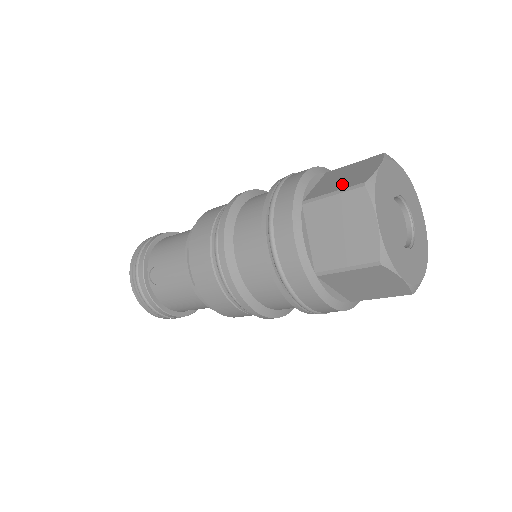
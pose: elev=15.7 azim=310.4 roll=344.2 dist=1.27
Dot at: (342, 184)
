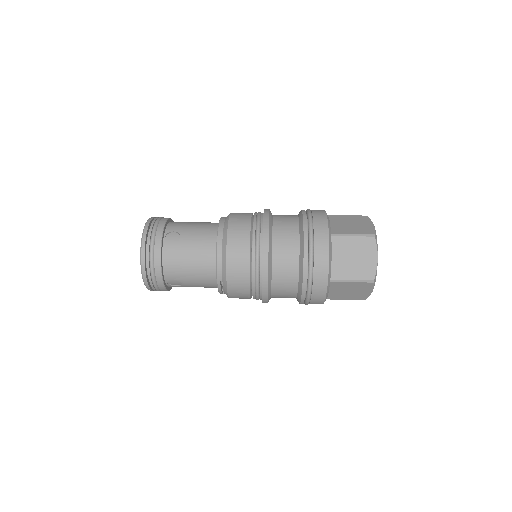
Dot at: (356, 272)
